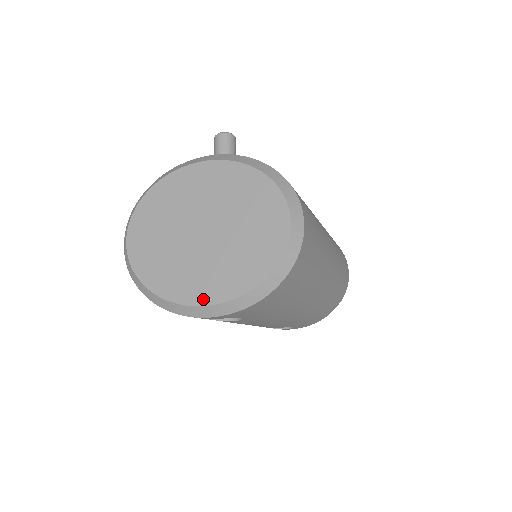
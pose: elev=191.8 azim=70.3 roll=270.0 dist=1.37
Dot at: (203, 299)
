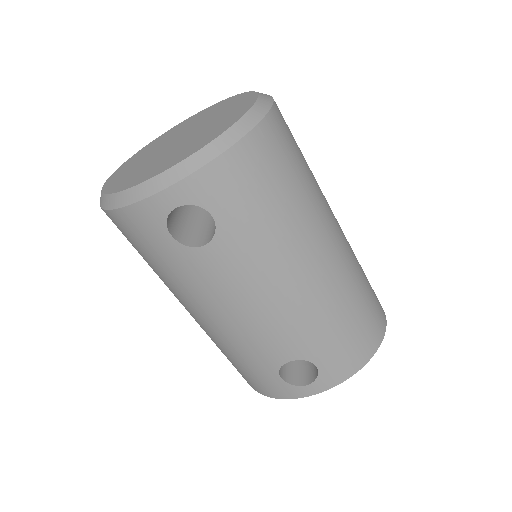
Dot at: (163, 169)
